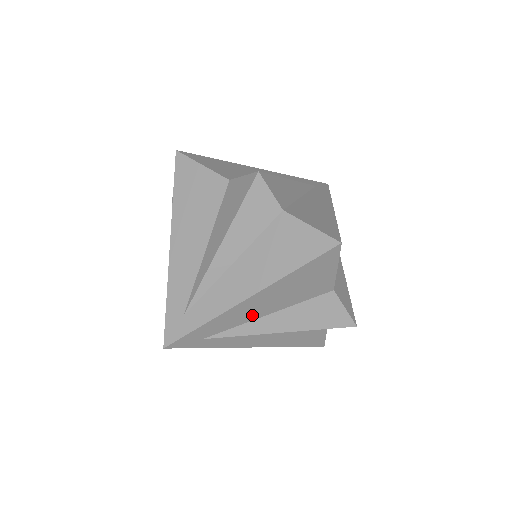
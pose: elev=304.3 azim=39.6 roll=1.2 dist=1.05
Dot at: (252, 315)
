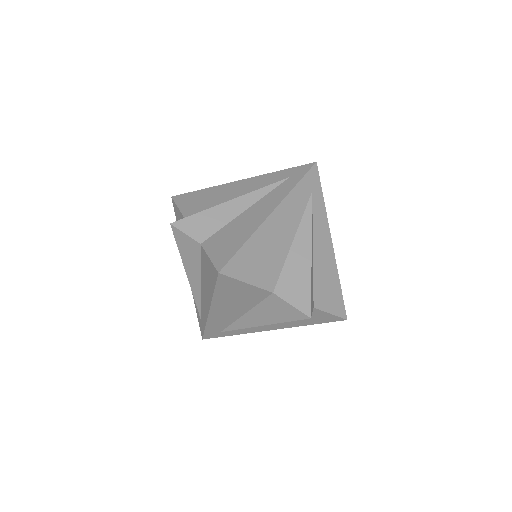
Dot at: (232, 316)
